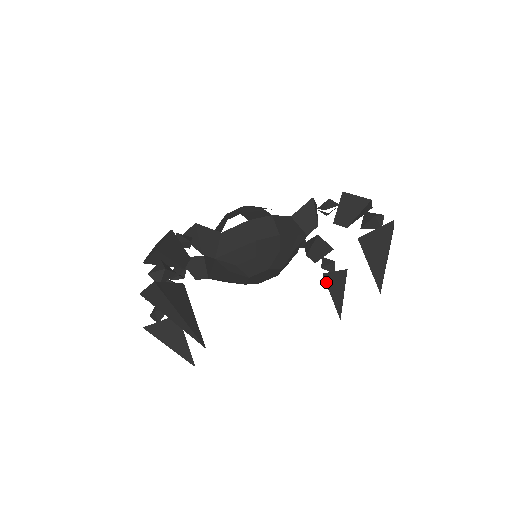
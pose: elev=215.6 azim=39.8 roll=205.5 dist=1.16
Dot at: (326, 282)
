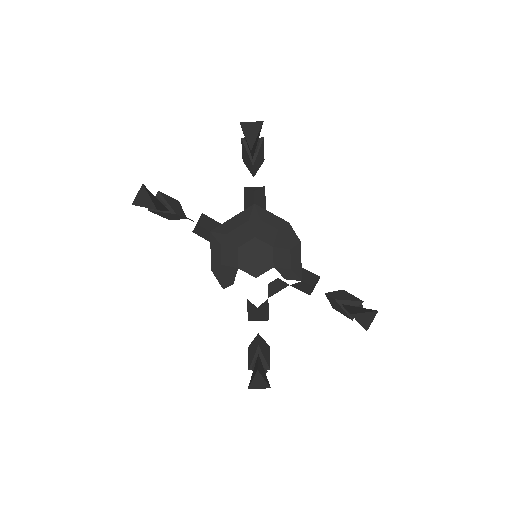
Dot at: (258, 357)
